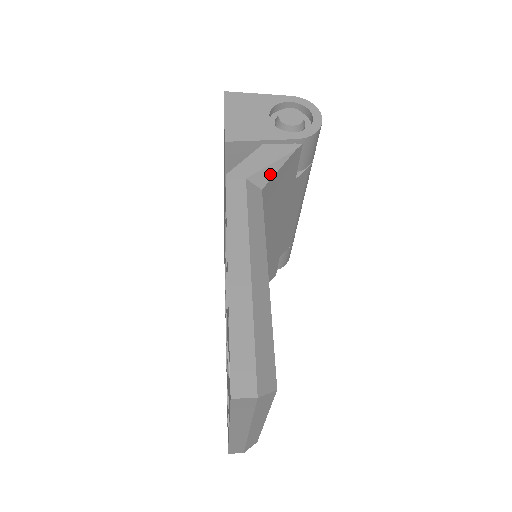
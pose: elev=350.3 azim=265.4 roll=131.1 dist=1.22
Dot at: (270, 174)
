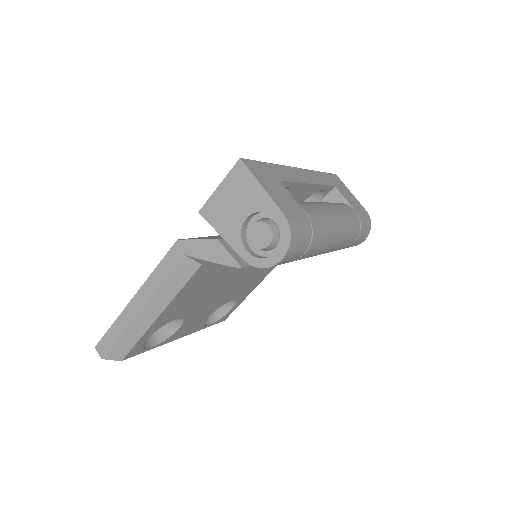
Dot at: (208, 263)
